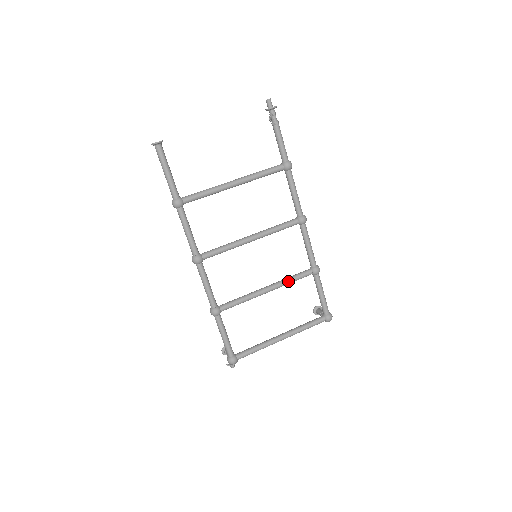
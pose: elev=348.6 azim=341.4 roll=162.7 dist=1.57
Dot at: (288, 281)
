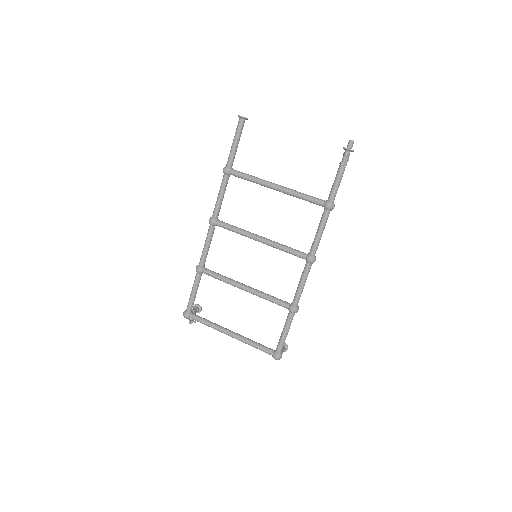
Dot at: (265, 296)
